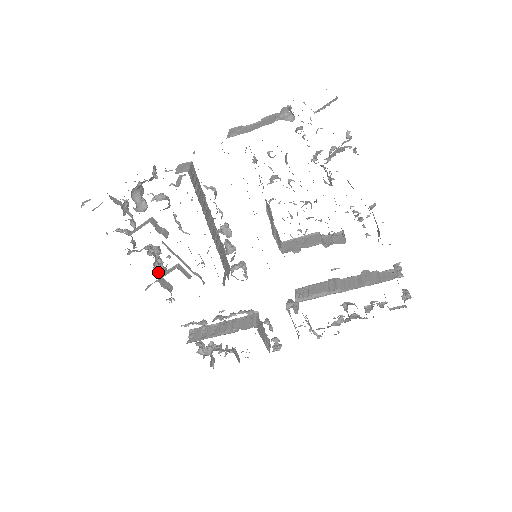
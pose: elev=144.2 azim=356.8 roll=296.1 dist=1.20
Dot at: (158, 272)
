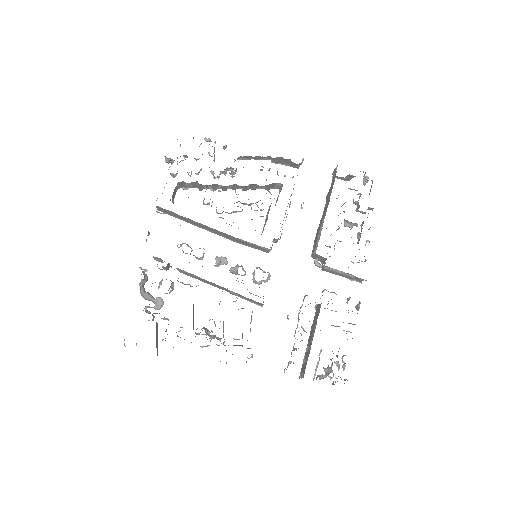
Dot at: (217, 339)
